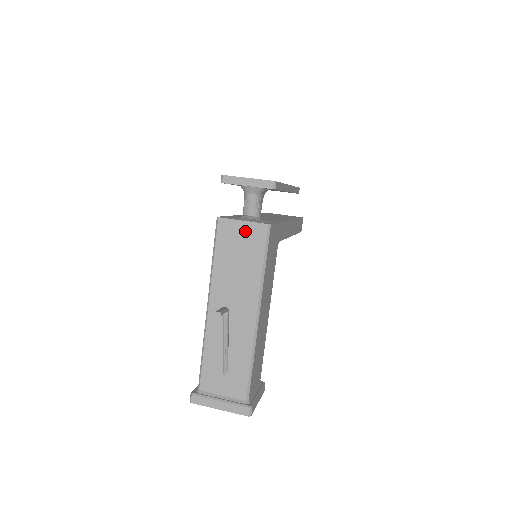
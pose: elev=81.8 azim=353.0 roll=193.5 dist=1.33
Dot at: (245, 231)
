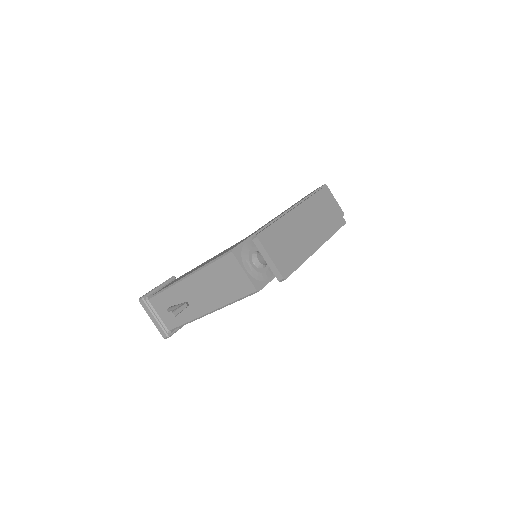
Dot at: (240, 277)
